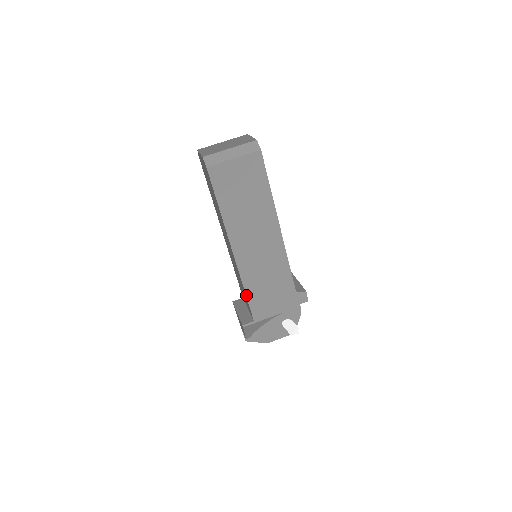
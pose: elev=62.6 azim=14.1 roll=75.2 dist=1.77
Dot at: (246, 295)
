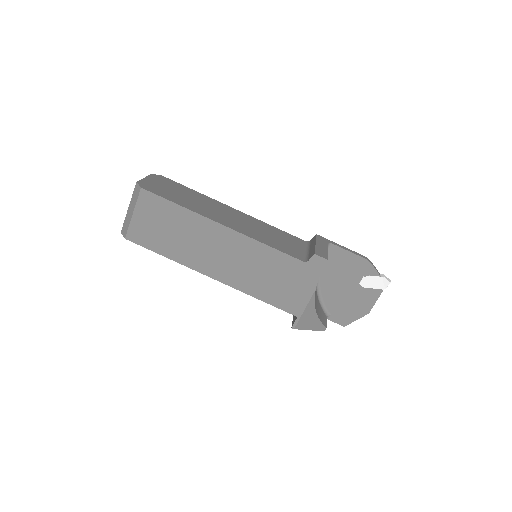
Dot at: occluded
